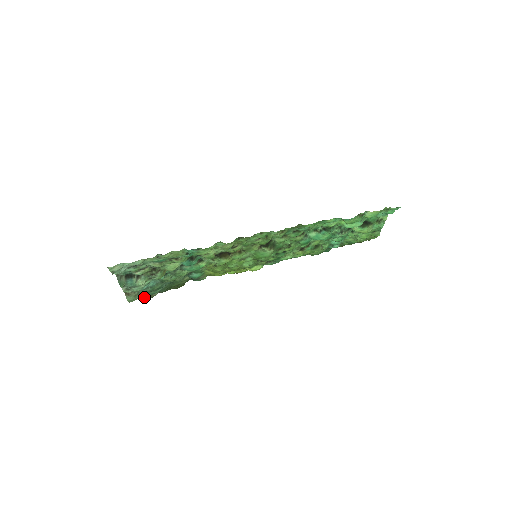
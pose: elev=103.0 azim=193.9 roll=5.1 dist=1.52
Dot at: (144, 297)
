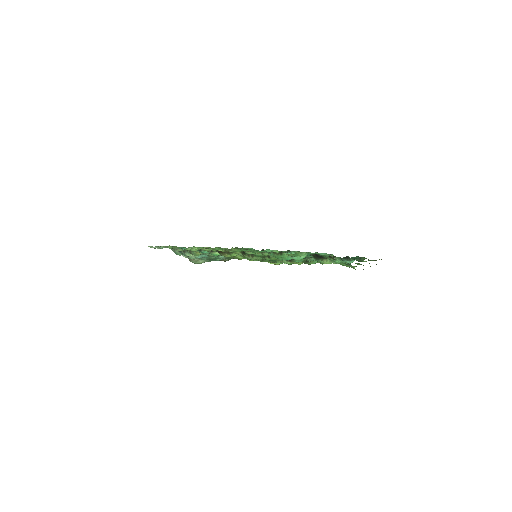
Dot at: (220, 260)
